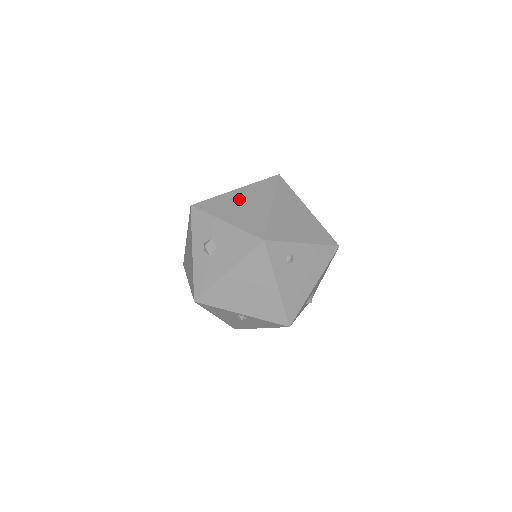
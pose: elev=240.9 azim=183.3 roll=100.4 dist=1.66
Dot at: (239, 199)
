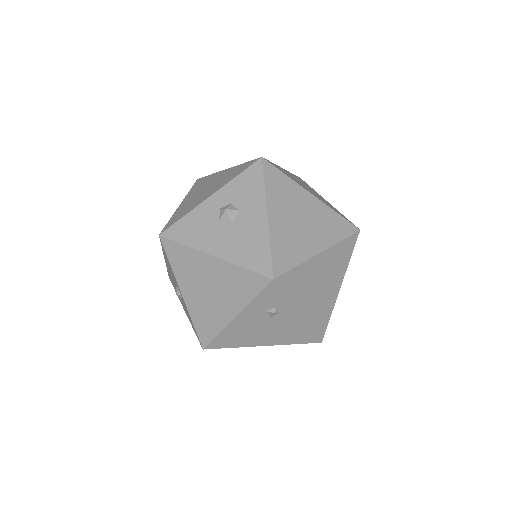
Dot at: (304, 208)
